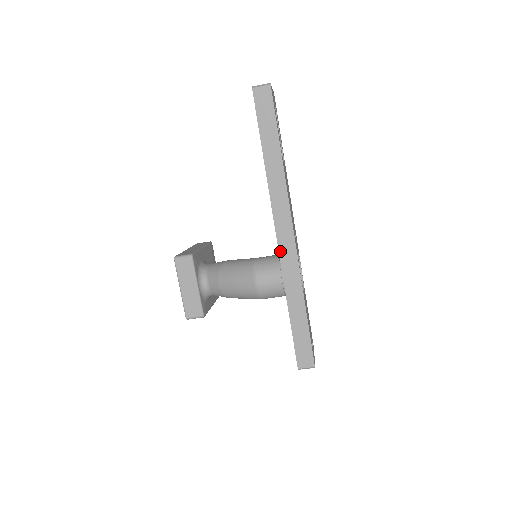
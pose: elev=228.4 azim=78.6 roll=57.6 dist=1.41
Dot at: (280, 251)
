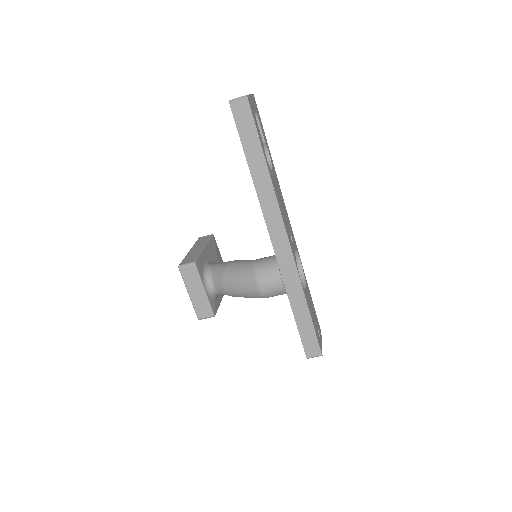
Dot at: (277, 257)
